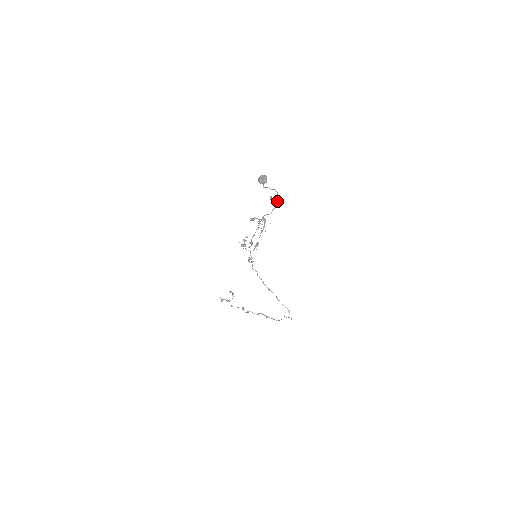
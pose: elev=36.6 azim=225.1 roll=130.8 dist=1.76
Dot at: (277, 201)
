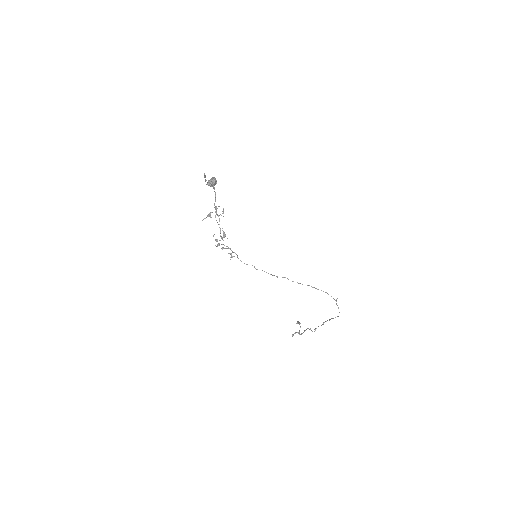
Dot at: (210, 182)
